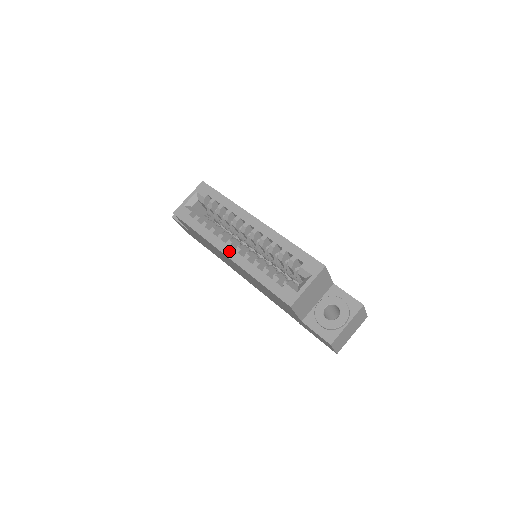
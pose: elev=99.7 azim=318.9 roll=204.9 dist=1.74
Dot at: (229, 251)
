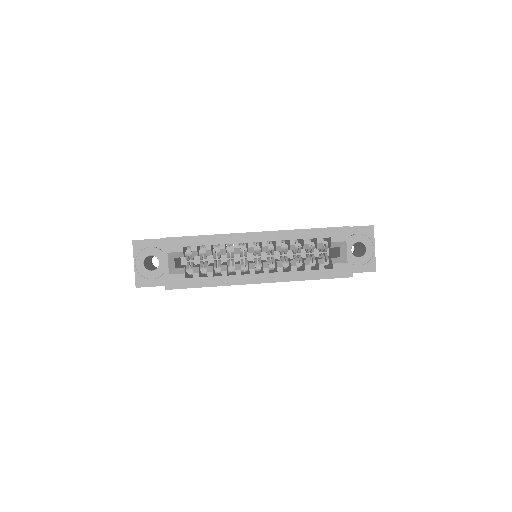
Dot at: (260, 278)
